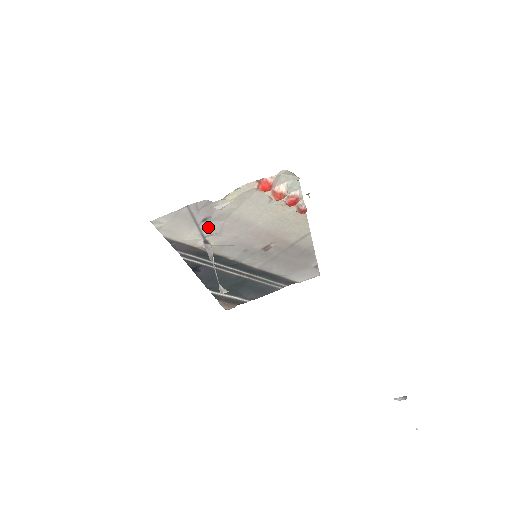
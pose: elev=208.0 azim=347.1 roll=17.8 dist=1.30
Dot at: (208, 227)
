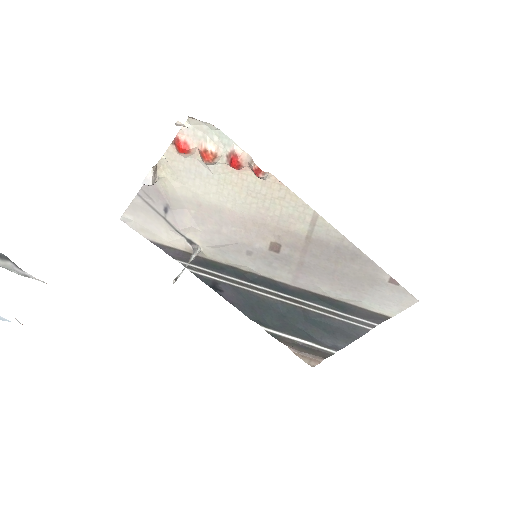
Dot at: (175, 219)
